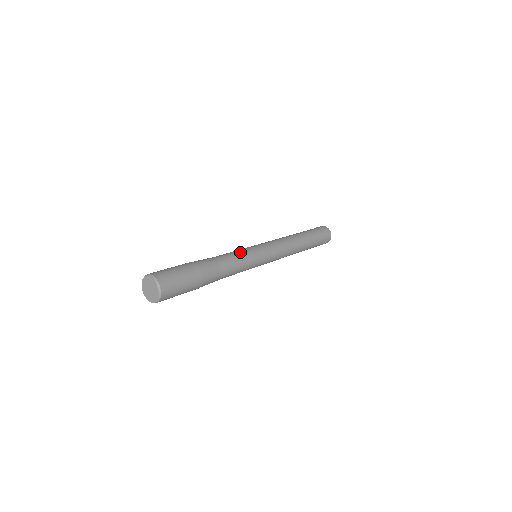
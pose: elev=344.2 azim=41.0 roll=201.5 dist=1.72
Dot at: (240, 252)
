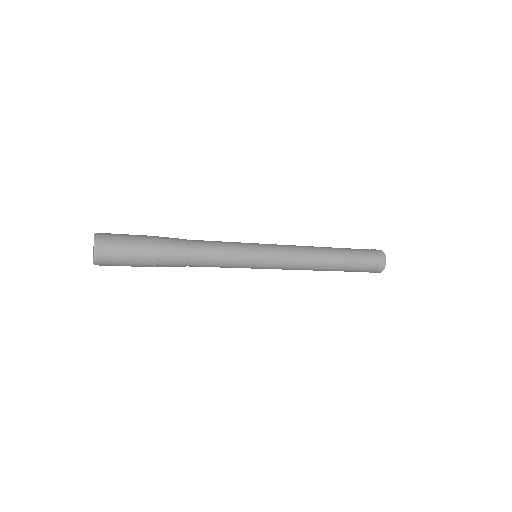
Dot at: (227, 242)
